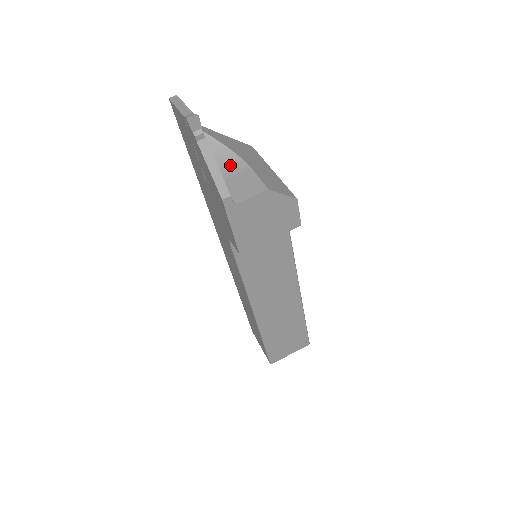
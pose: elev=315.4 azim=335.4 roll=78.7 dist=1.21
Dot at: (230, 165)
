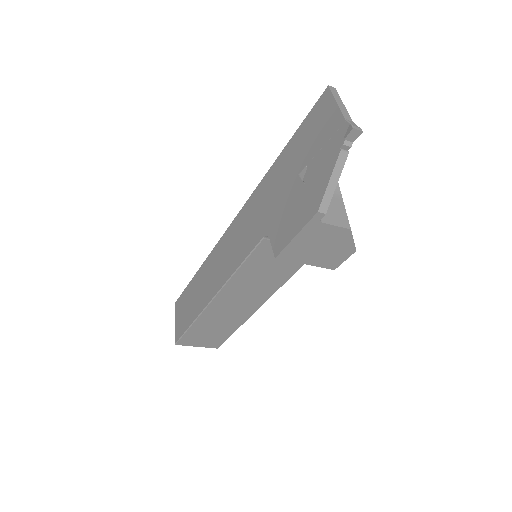
Dot at: occluded
